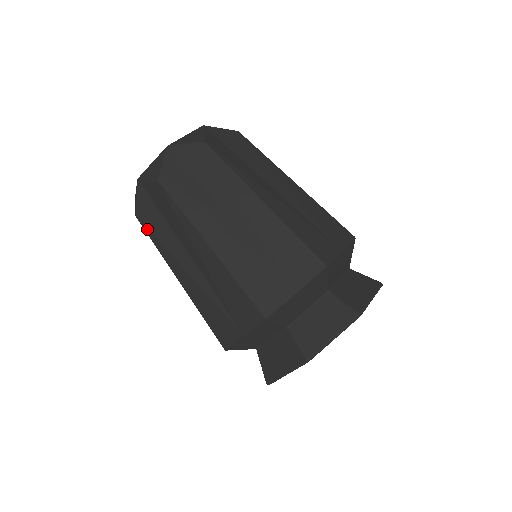
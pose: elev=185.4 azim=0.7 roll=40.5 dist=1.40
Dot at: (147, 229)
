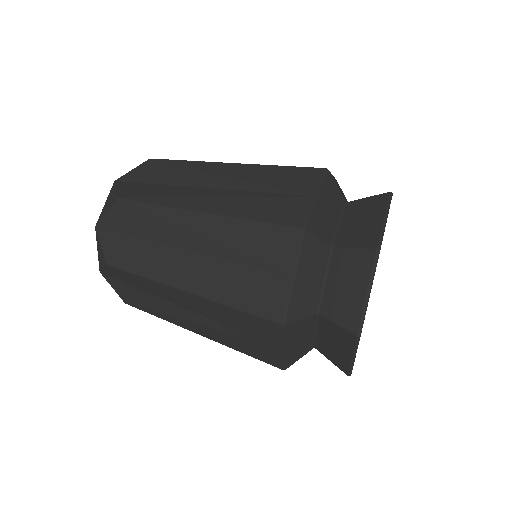
Dot at: (141, 308)
